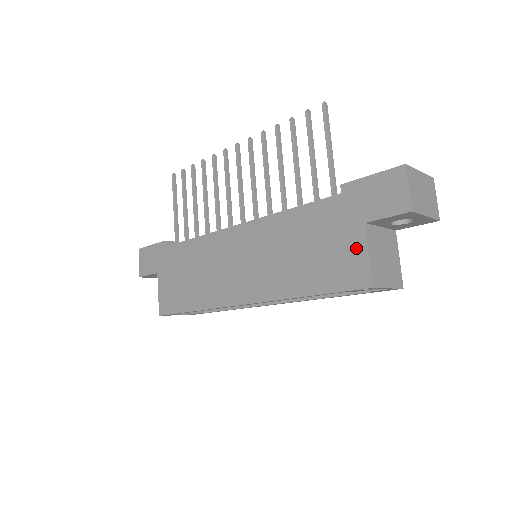
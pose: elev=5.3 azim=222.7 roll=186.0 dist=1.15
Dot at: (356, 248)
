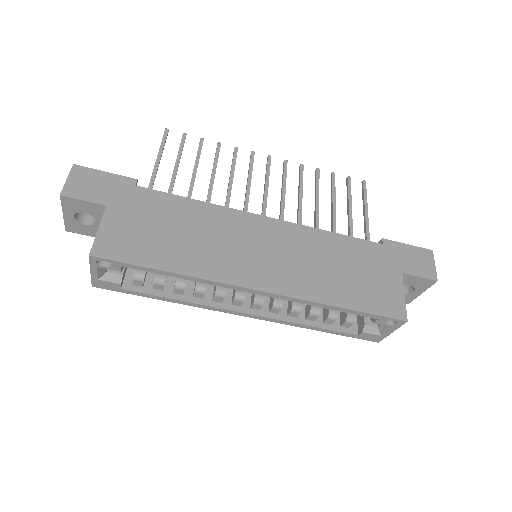
Dot at: (394, 287)
